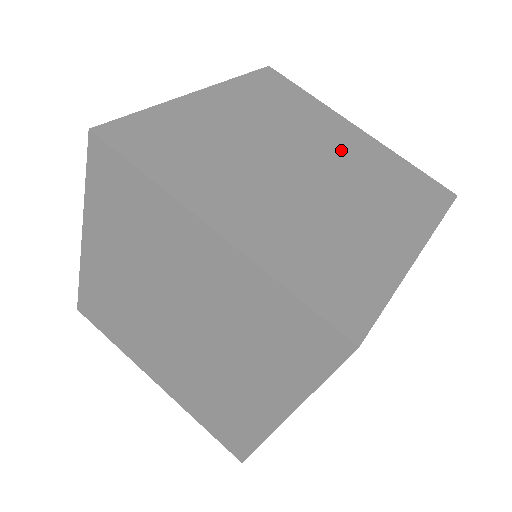
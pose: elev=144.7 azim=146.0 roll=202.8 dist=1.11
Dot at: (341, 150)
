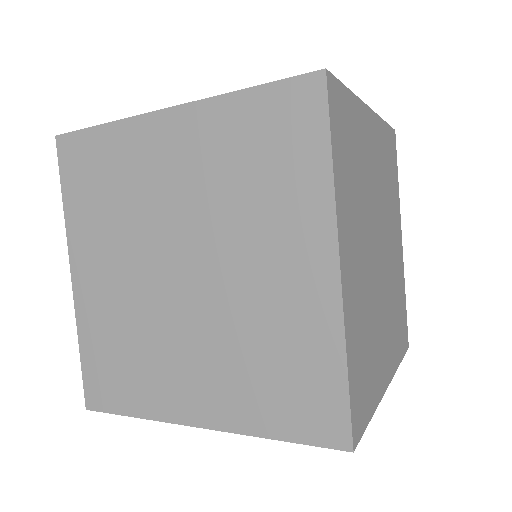
Dot at: occluded
